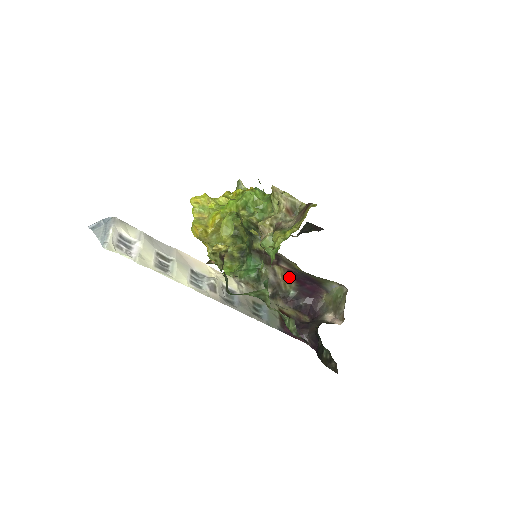
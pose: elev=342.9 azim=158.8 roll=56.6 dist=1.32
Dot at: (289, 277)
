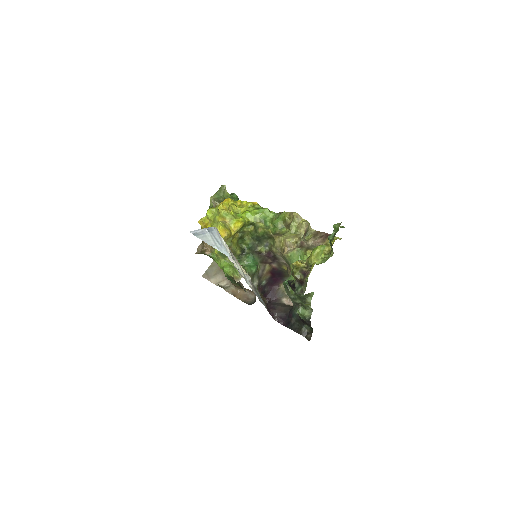
Dot at: (270, 272)
